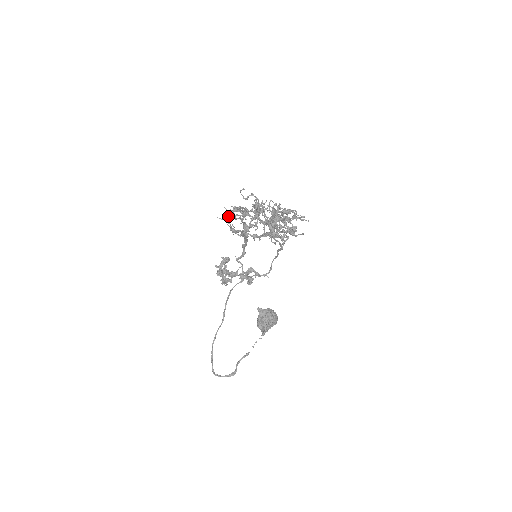
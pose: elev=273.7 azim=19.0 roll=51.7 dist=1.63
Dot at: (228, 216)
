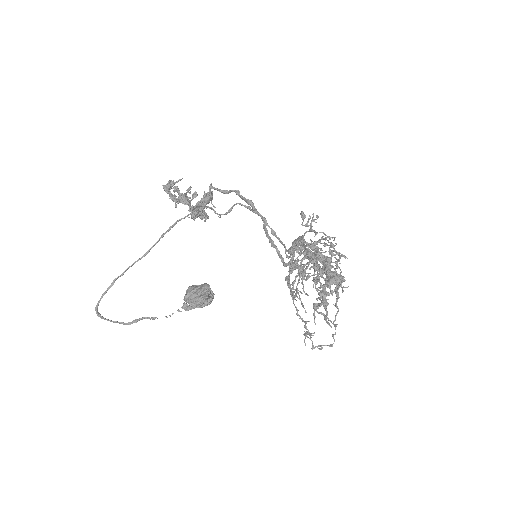
Dot at: (315, 308)
